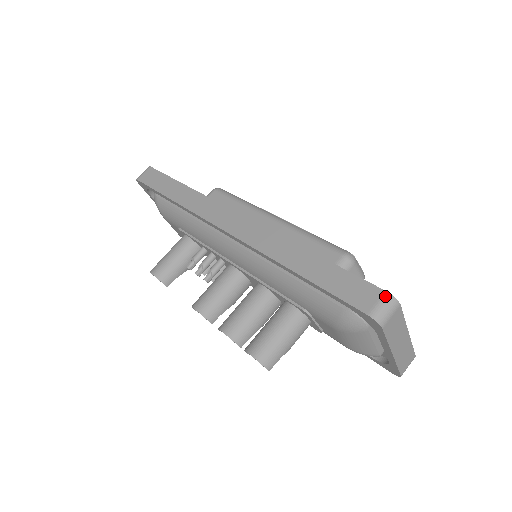
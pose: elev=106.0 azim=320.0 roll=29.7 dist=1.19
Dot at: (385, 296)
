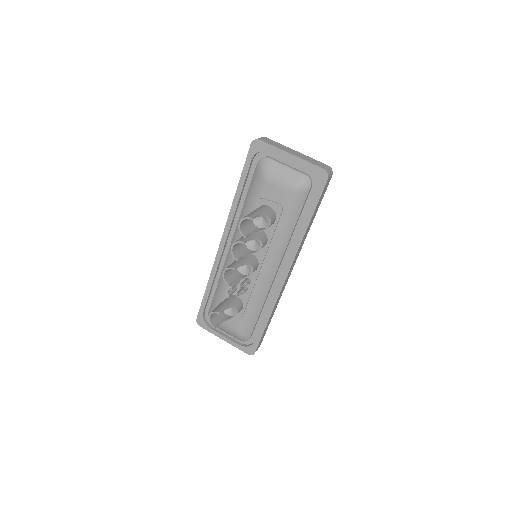
Dot at: occluded
